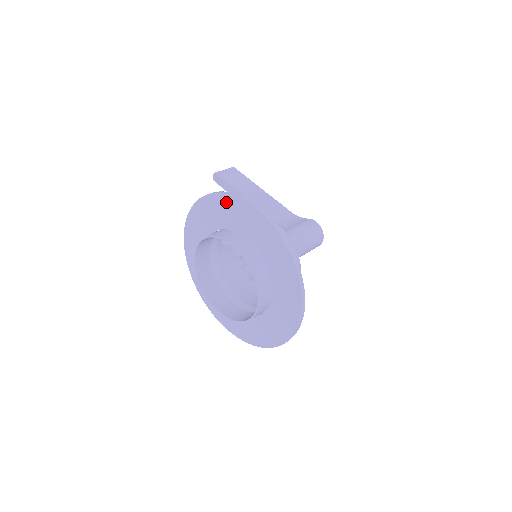
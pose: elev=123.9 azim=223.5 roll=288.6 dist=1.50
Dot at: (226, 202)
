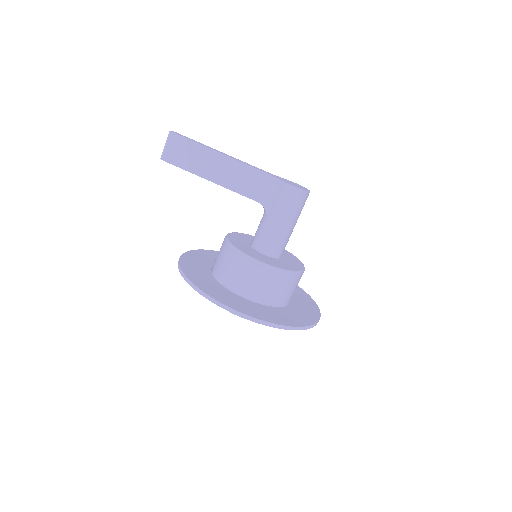
Dot at: occluded
